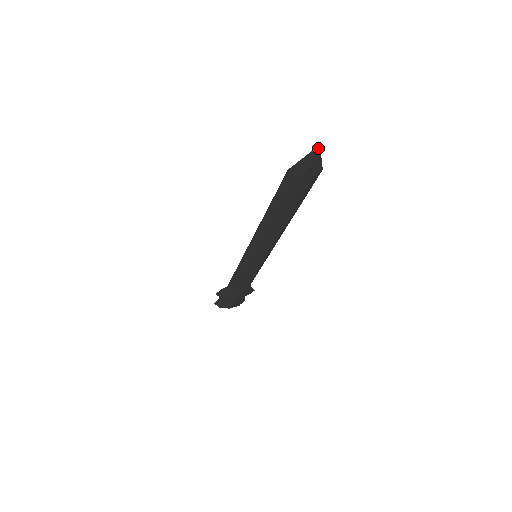
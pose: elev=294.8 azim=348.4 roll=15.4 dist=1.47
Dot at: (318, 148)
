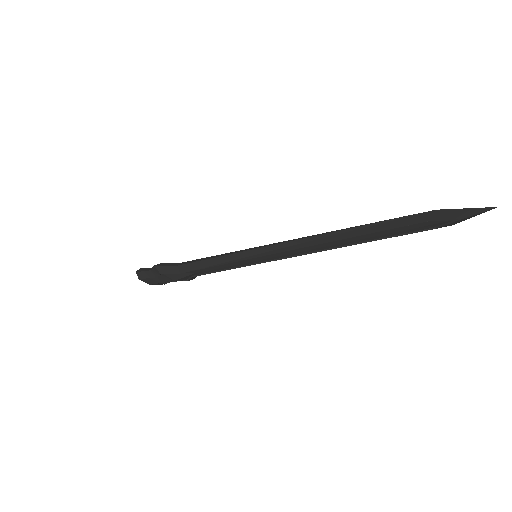
Dot at: (492, 208)
